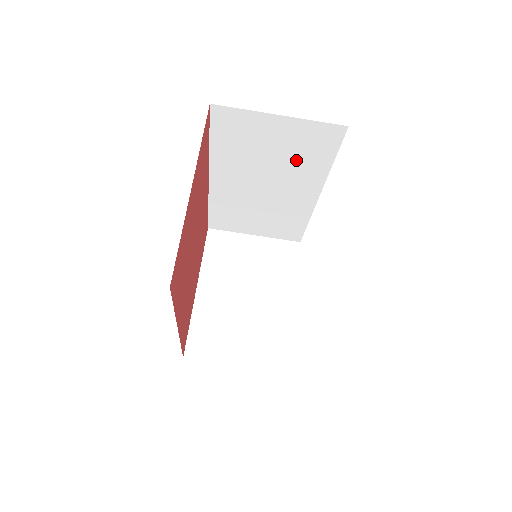
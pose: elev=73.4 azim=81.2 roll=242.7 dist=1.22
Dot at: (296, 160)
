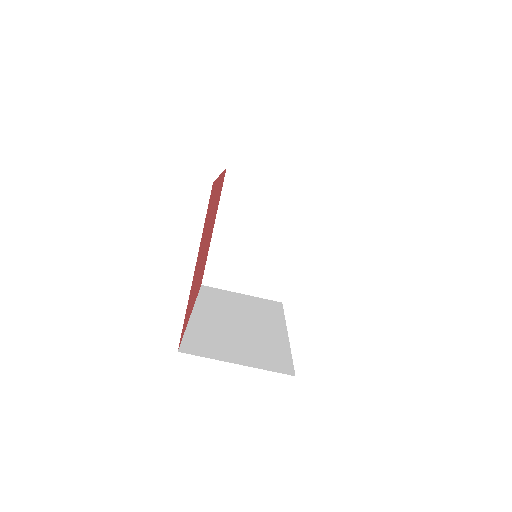
Dot at: occluded
